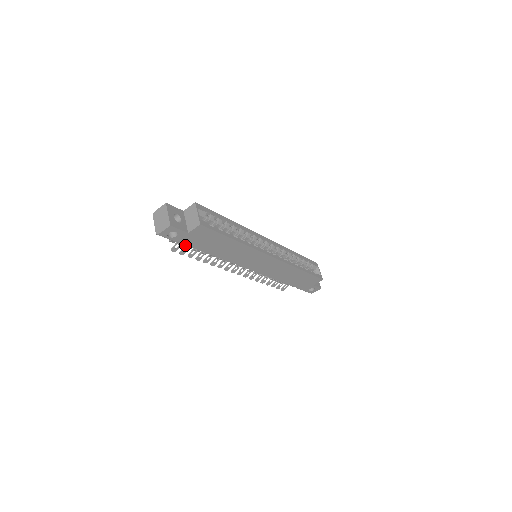
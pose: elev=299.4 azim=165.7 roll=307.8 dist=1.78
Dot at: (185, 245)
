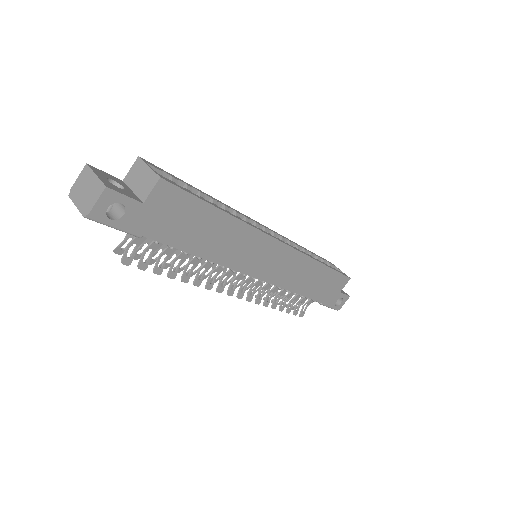
Dot at: occluded
